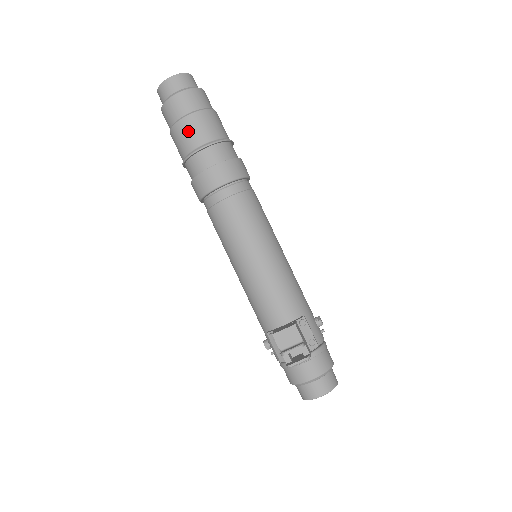
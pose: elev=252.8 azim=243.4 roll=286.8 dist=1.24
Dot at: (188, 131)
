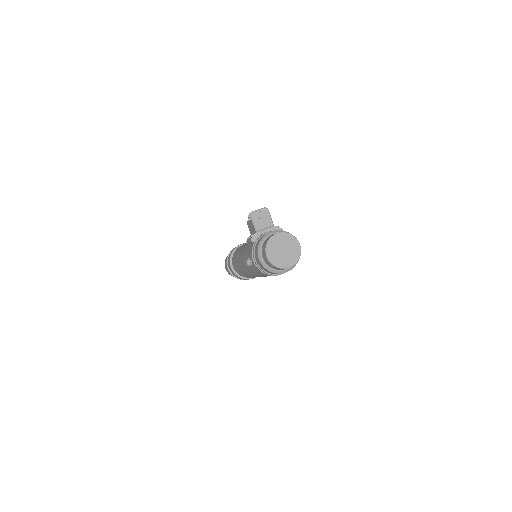
Dot at: occluded
